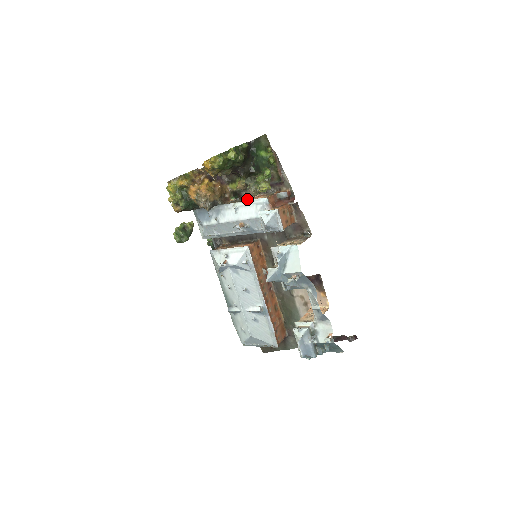
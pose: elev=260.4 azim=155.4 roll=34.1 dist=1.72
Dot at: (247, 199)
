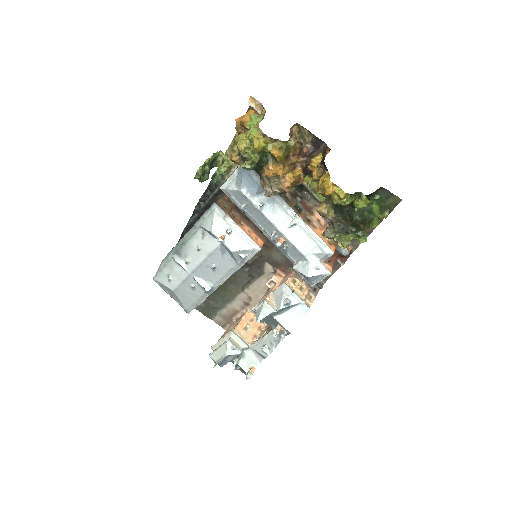
Dot at: (310, 217)
